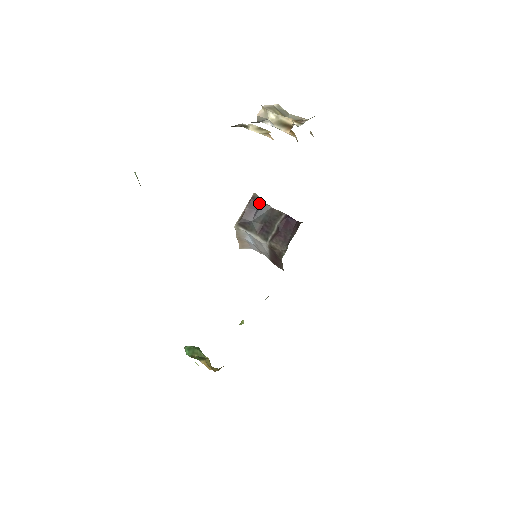
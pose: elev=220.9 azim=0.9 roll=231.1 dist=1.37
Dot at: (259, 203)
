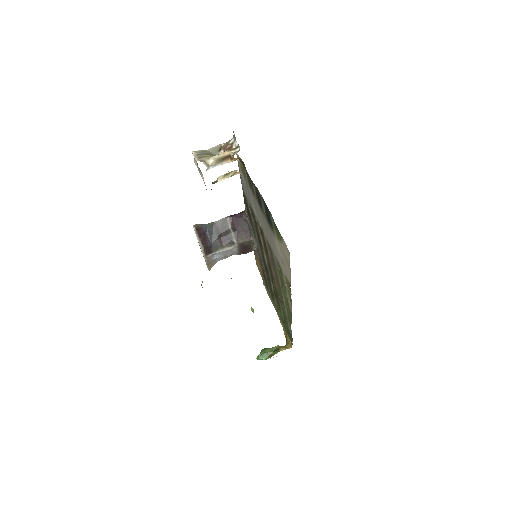
Dot at: (204, 228)
